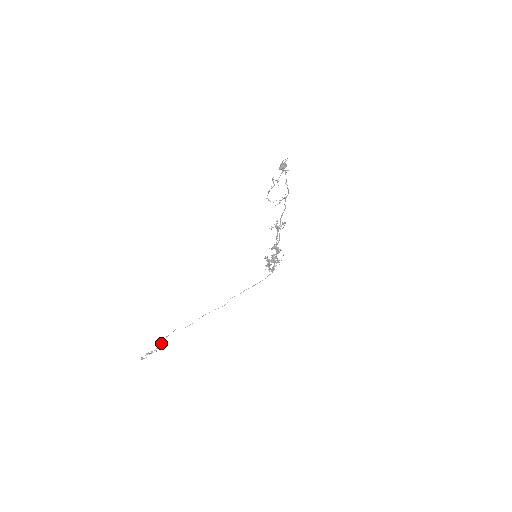
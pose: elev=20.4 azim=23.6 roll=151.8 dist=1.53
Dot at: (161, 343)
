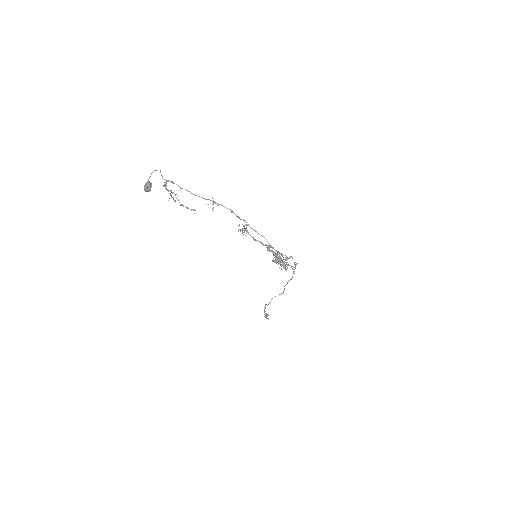
Dot at: (264, 312)
